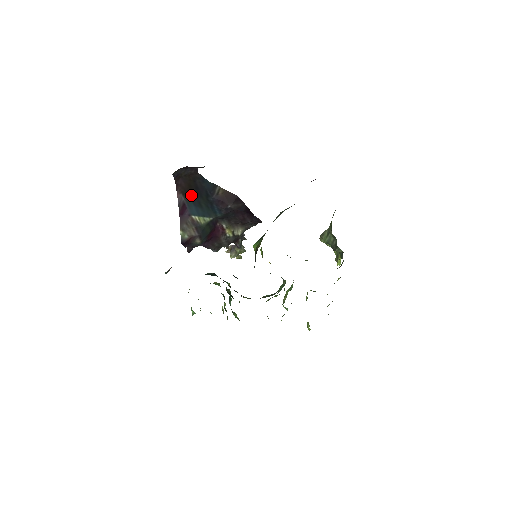
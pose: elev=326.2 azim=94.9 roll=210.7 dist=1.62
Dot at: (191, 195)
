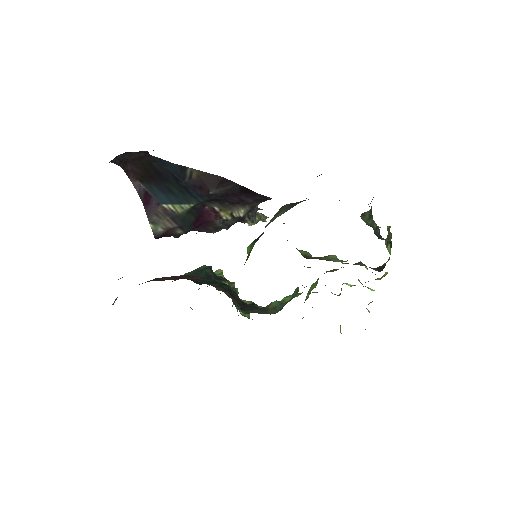
Dot at: (153, 181)
